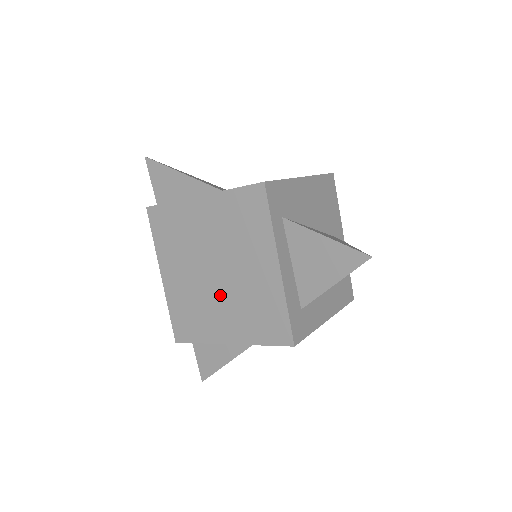
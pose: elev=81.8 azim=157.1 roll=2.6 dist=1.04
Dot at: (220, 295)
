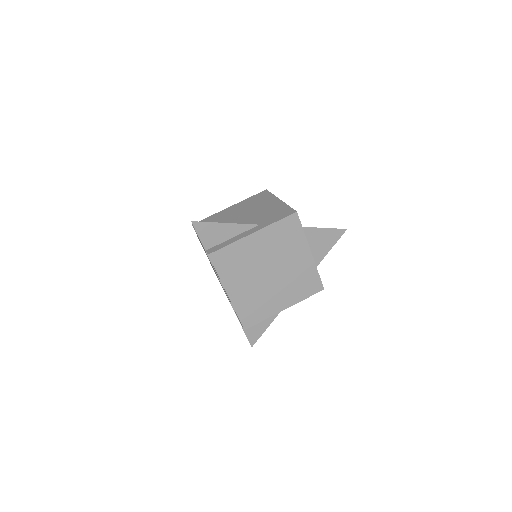
Dot at: (275, 285)
